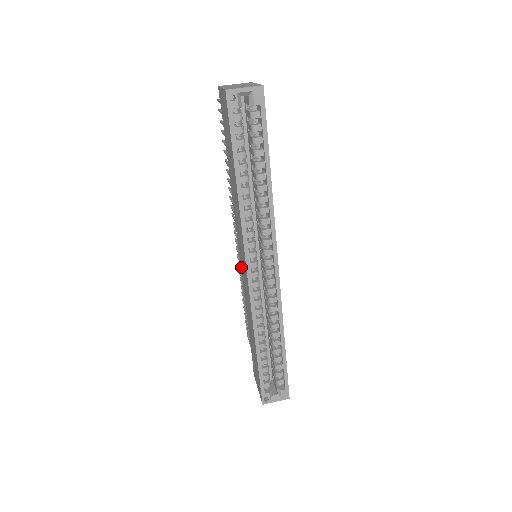
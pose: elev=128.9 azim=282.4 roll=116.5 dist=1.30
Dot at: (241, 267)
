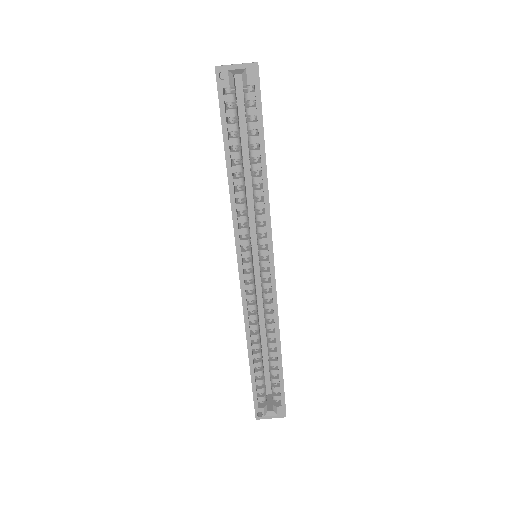
Dot at: occluded
